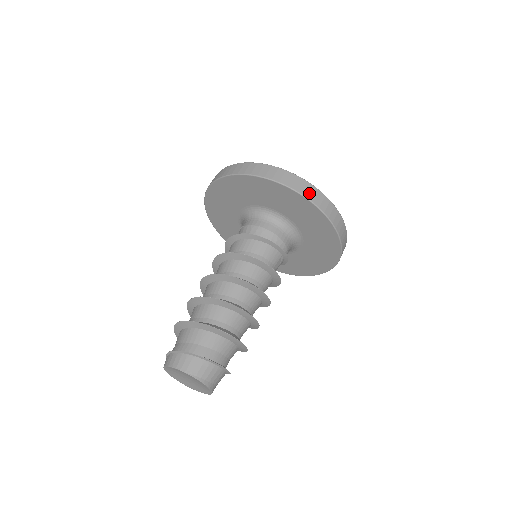
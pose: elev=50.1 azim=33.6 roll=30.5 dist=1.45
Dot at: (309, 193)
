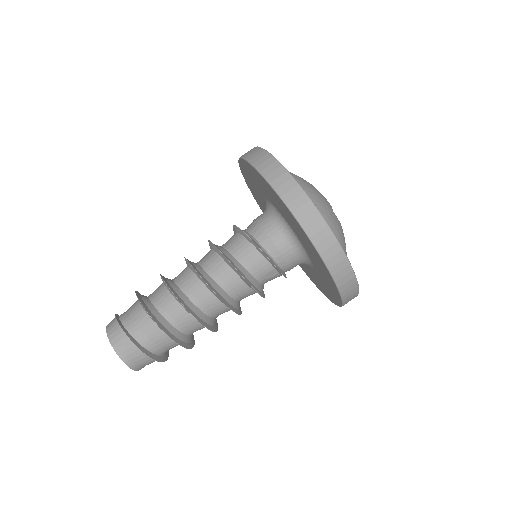
Dot at: (304, 215)
